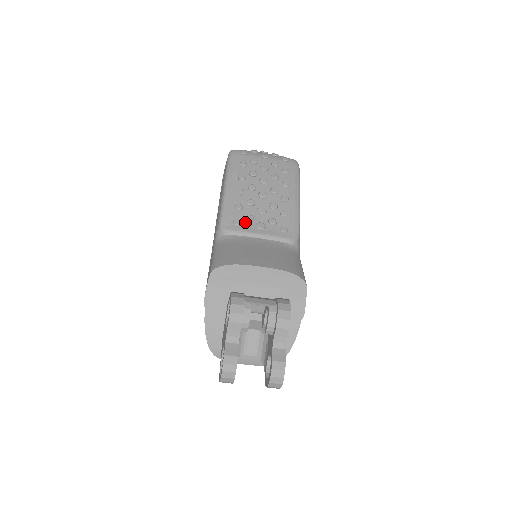
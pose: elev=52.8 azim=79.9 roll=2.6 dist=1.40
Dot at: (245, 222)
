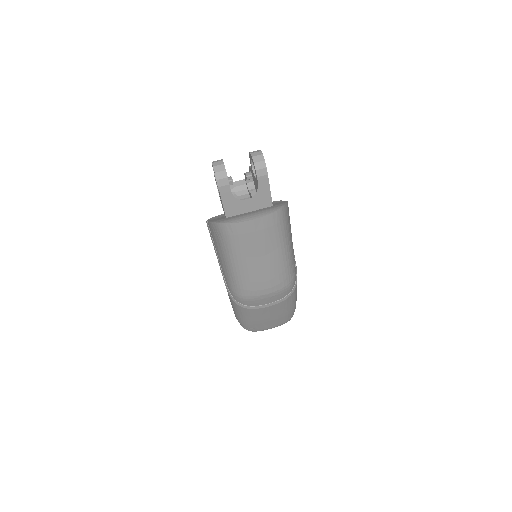
Dot at: occluded
